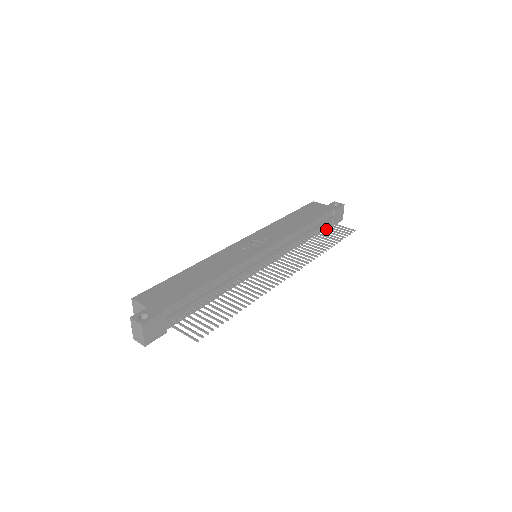
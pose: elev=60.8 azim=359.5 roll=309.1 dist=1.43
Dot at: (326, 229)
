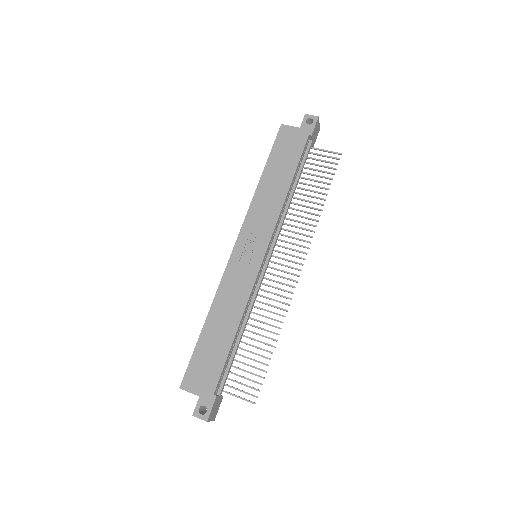
Dot at: occluded
